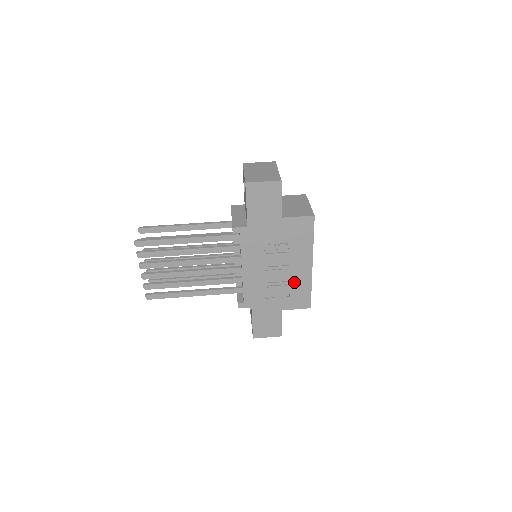
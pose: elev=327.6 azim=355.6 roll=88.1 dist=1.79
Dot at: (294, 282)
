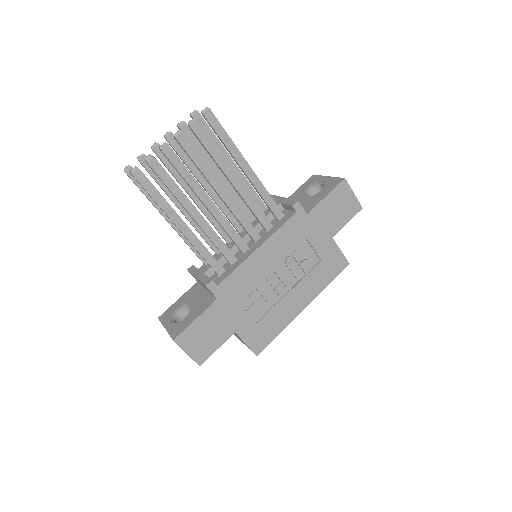
Dot at: (276, 311)
